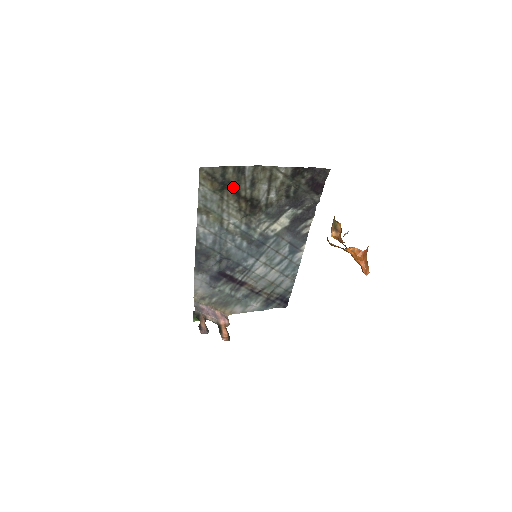
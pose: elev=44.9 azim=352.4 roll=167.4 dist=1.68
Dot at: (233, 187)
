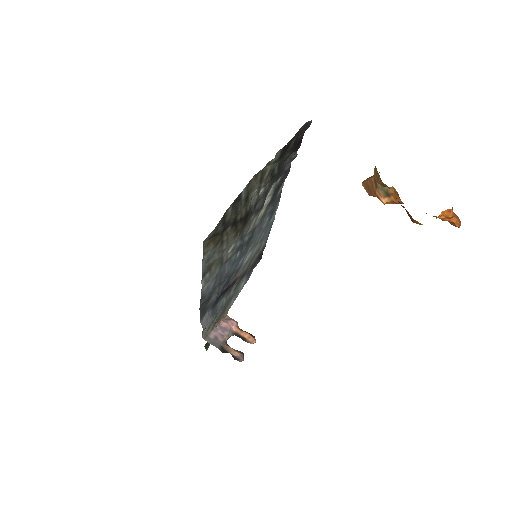
Dot at: (231, 222)
